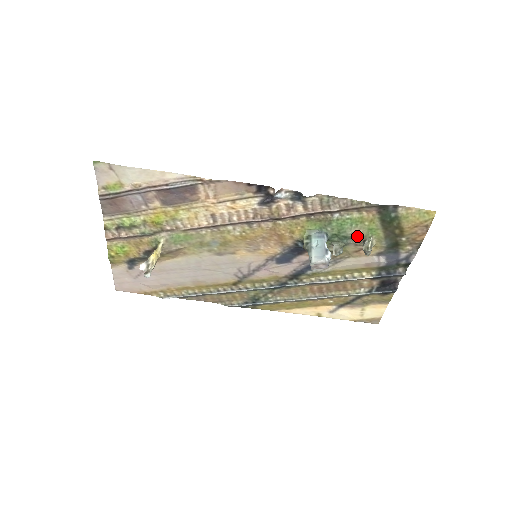
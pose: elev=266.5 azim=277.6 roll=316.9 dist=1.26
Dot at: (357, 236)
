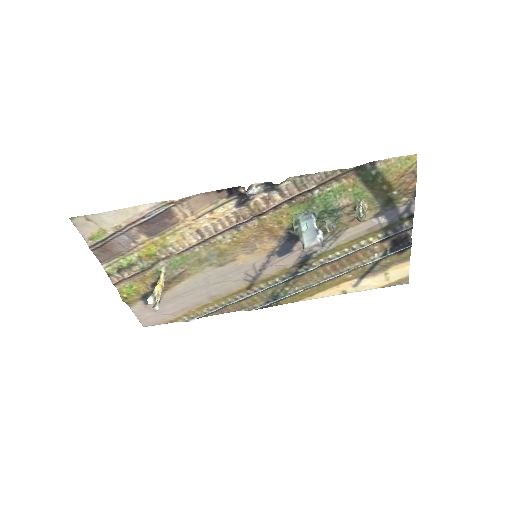
Dot at: (345, 205)
